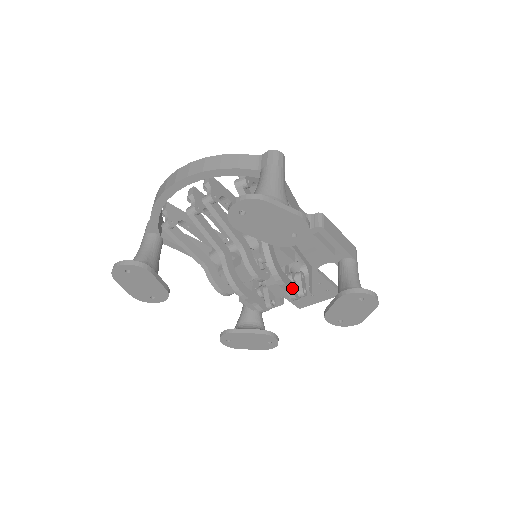
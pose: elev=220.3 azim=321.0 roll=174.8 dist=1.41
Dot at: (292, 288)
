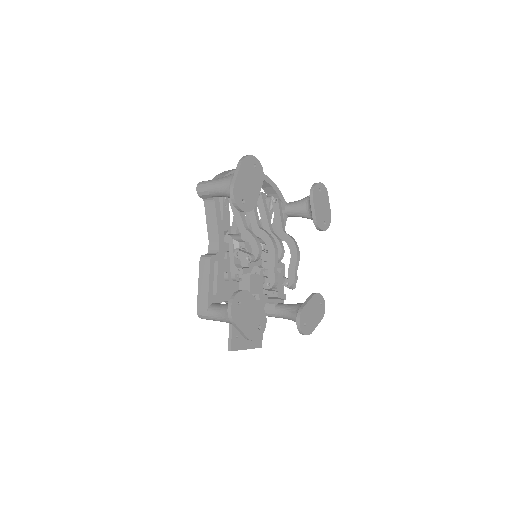
Dot at: (295, 273)
